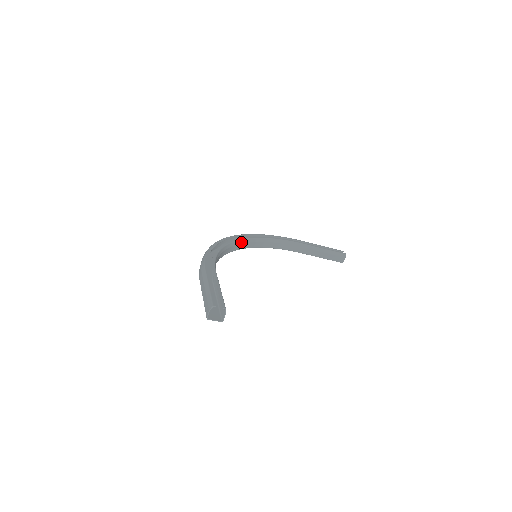
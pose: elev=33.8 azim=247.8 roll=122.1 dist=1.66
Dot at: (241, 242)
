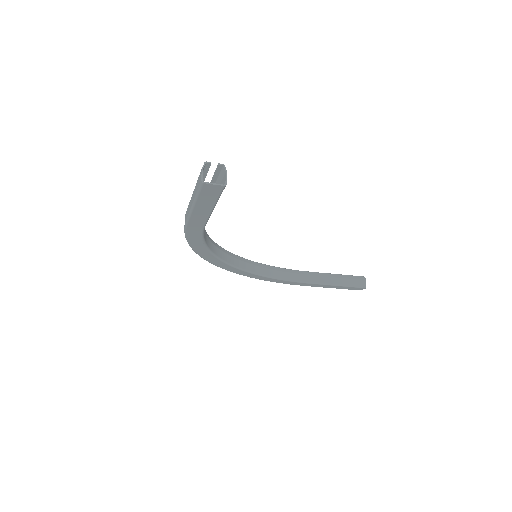
Dot at: (233, 256)
